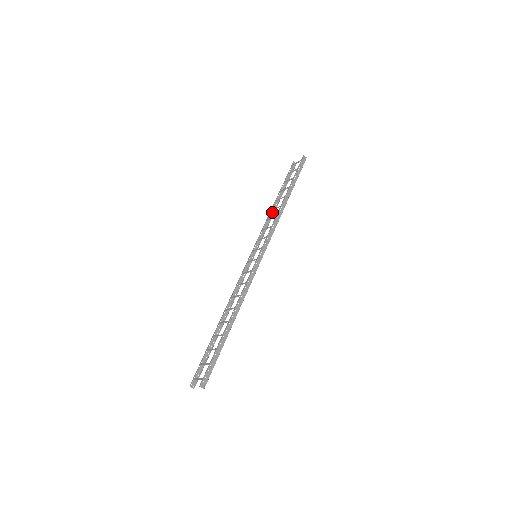
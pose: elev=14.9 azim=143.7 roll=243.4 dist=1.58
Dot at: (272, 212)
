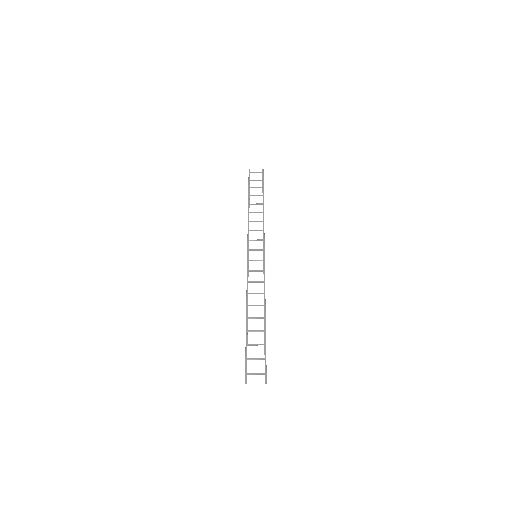
Dot at: (248, 214)
